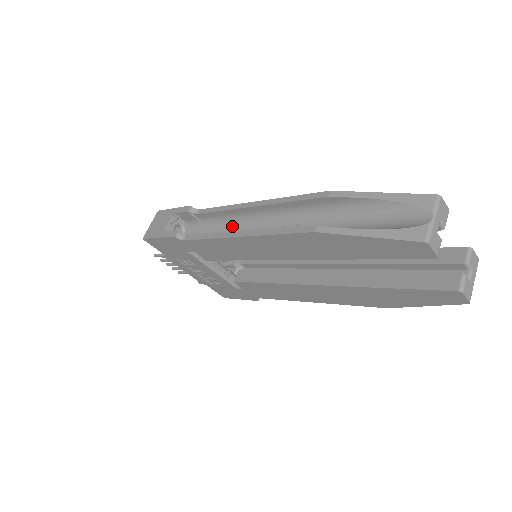
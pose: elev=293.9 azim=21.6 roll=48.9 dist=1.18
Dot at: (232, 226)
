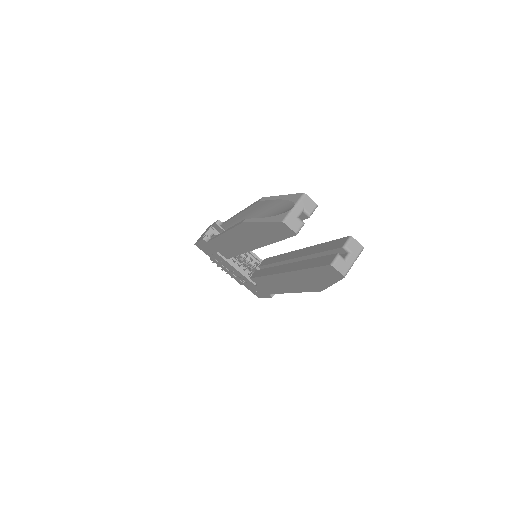
Dot at: occluded
